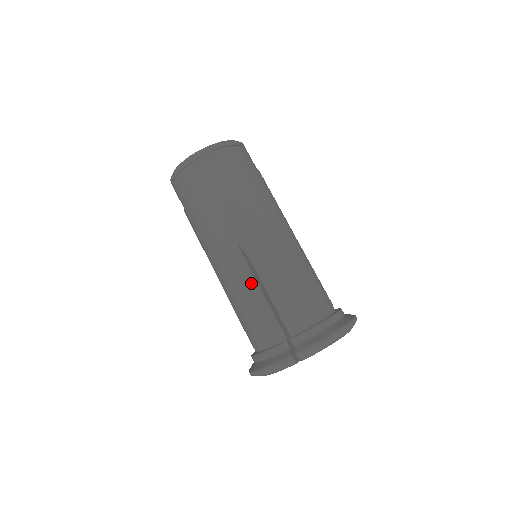
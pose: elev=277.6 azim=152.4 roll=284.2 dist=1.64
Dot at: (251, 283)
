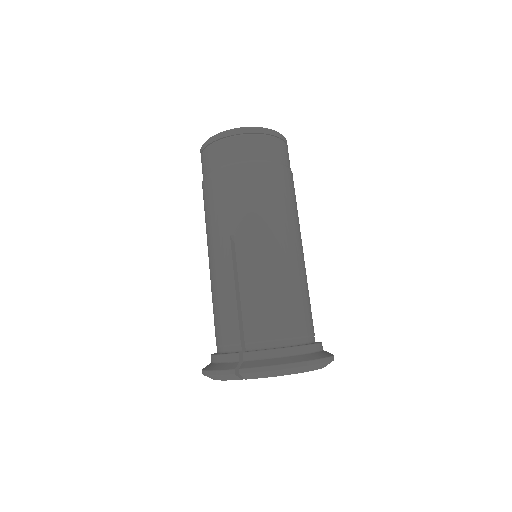
Dot at: (229, 280)
